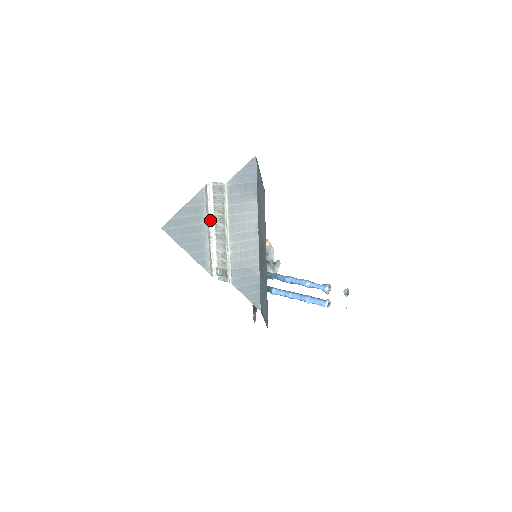
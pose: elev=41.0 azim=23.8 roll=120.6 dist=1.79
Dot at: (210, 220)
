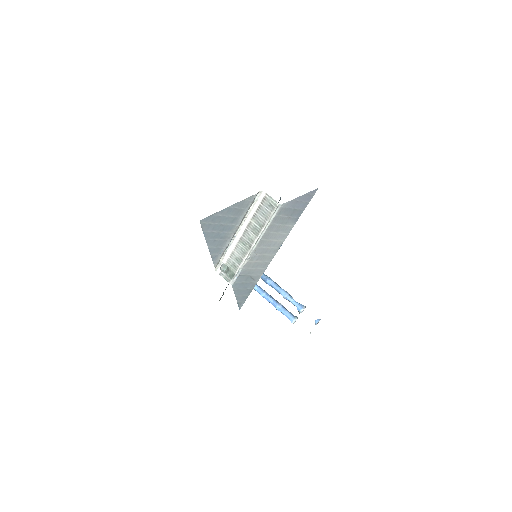
Dot at: (242, 222)
